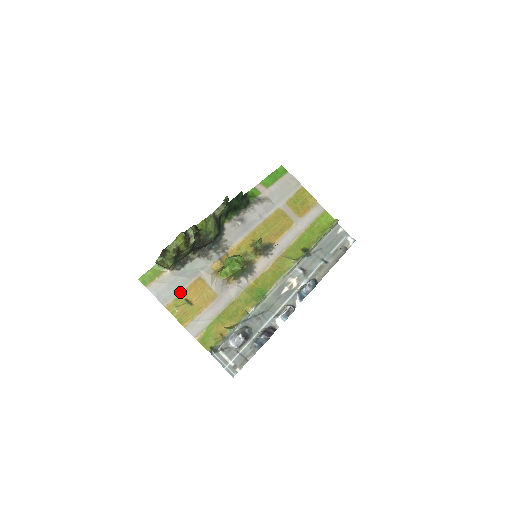
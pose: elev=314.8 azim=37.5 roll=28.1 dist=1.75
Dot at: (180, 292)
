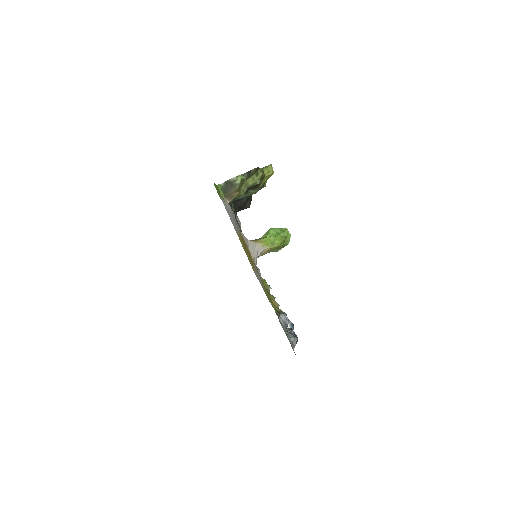
Dot at: (239, 232)
